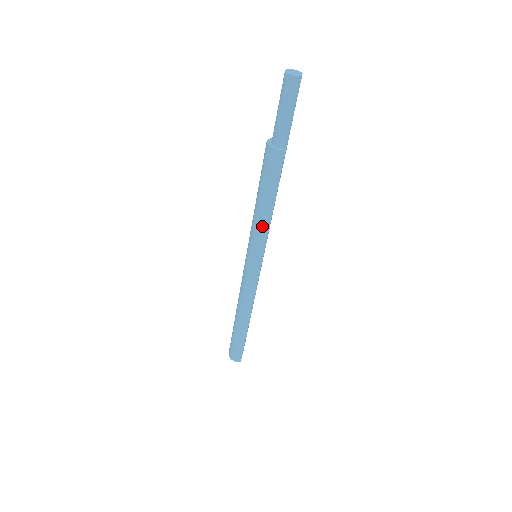
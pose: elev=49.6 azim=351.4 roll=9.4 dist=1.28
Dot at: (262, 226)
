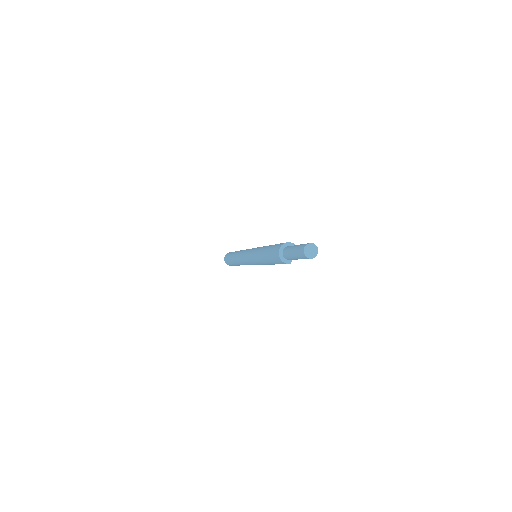
Dot at: (262, 263)
